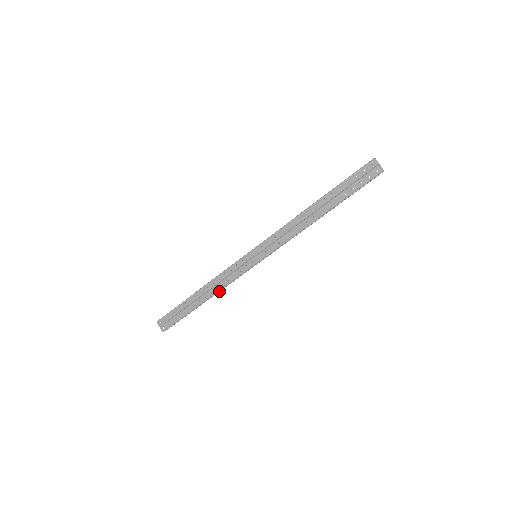
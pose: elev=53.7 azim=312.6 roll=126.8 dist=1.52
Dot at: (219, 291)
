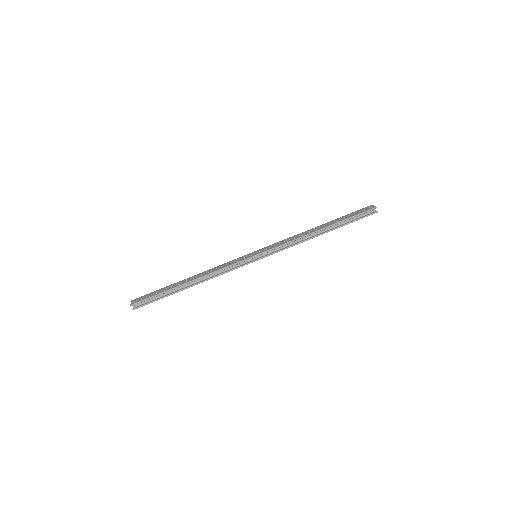
Dot at: (208, 279)
